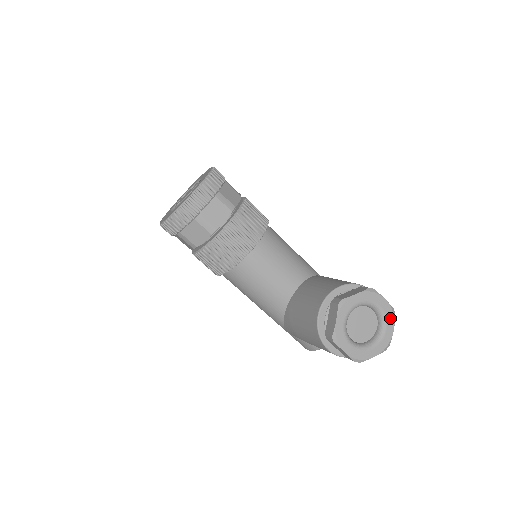
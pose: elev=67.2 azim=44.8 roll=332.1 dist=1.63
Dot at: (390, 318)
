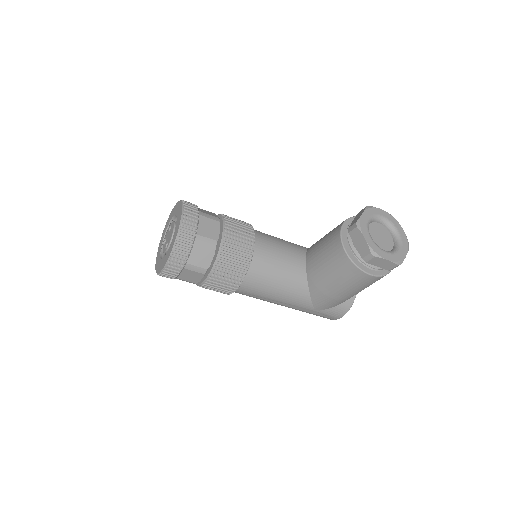
Dot at: (395, 222)
